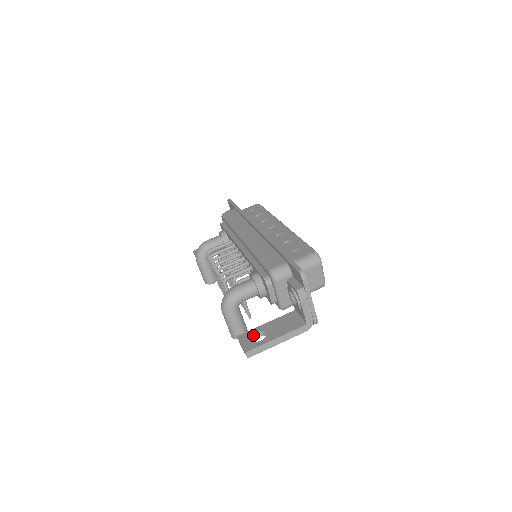
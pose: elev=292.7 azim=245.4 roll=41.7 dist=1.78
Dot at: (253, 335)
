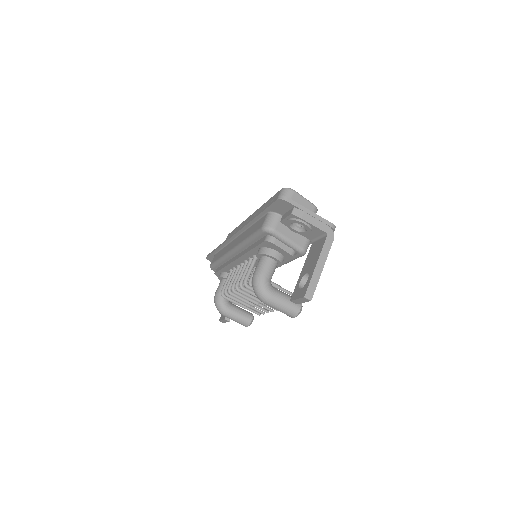
Dot at: (300, 287)
